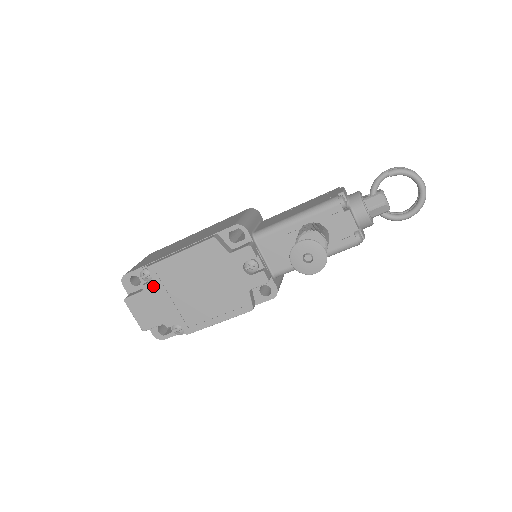
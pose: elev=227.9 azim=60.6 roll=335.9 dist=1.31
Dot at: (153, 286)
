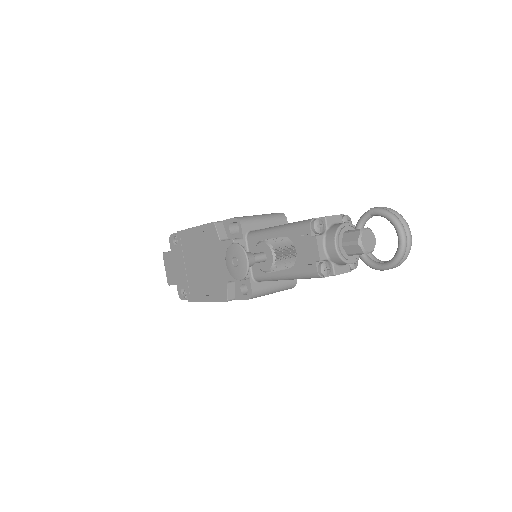
Dot at: (177, 249)
